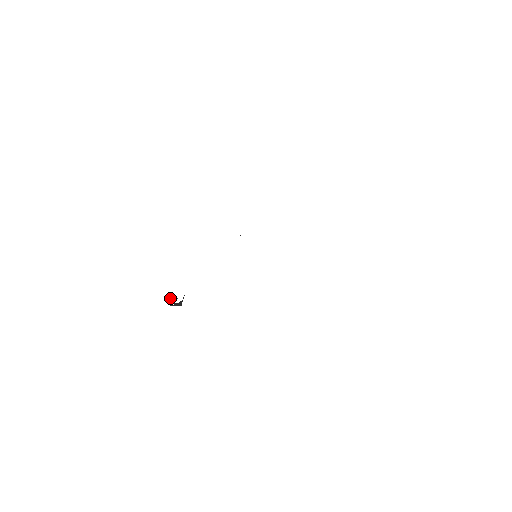
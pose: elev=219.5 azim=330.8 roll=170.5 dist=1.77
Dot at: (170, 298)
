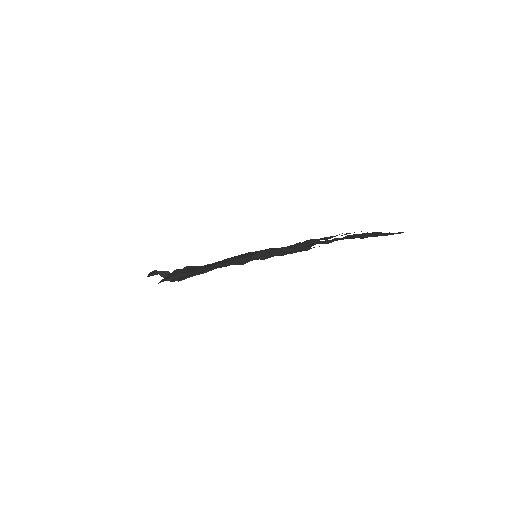
Dot at: occluded
